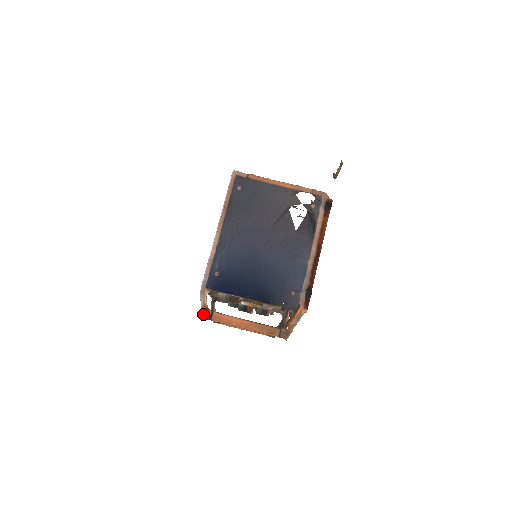
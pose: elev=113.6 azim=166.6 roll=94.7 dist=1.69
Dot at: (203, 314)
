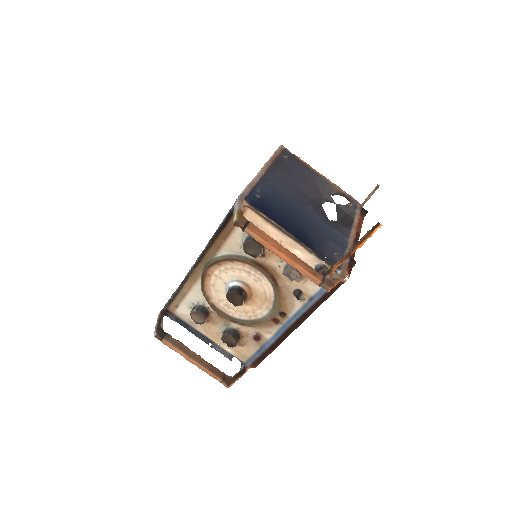
Dot at: (238, 217)
